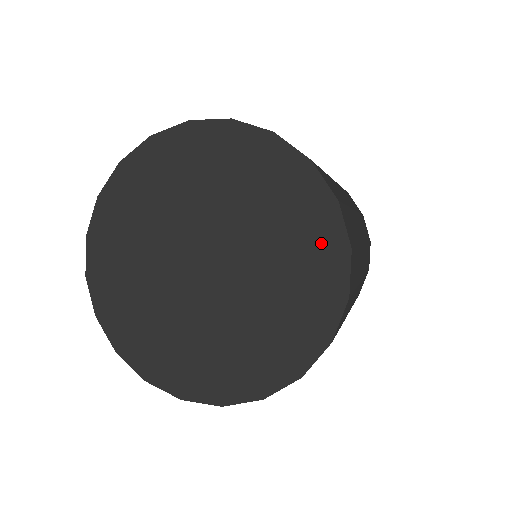
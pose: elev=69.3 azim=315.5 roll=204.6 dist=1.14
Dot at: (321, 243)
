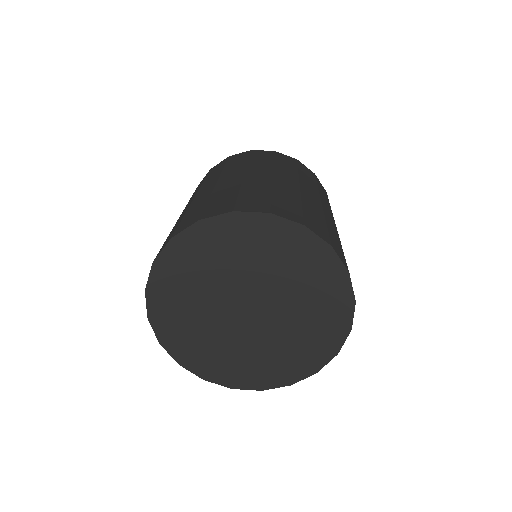
Dot at: (325, 342)
